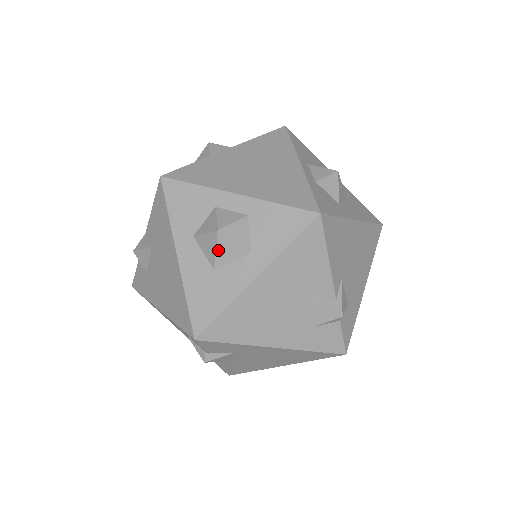
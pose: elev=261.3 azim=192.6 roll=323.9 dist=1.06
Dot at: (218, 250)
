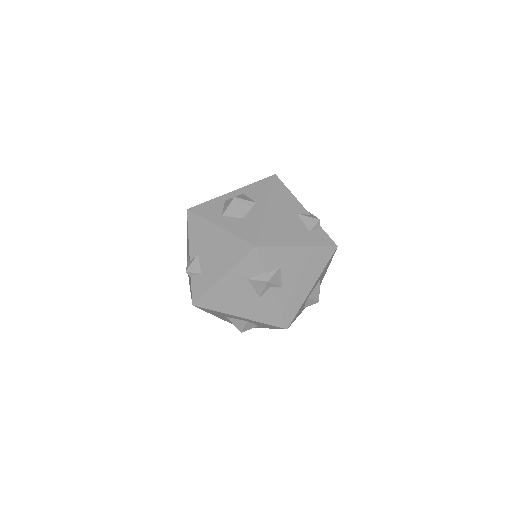
Dot at: (240, 207)
